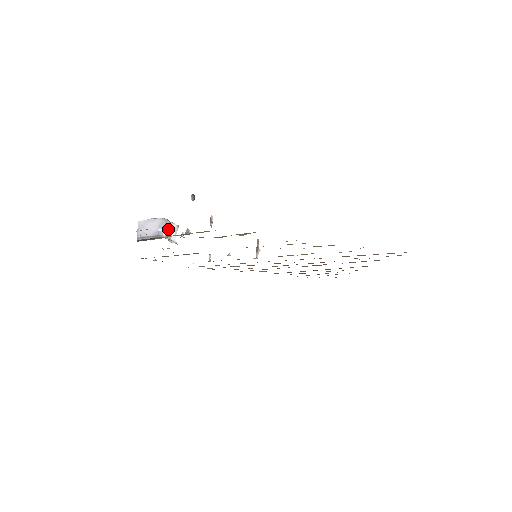
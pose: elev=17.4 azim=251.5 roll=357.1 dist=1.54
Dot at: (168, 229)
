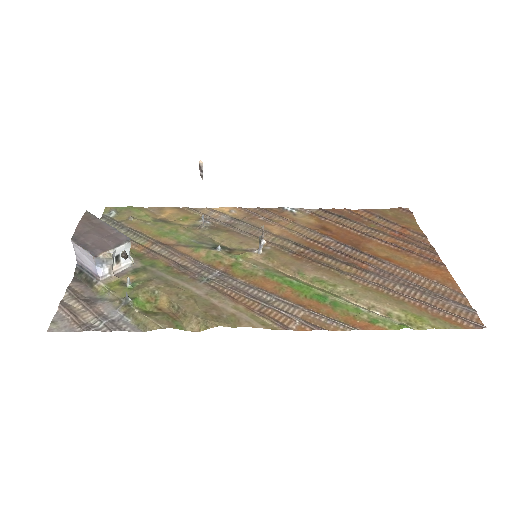
Dot at: (110, 264)
